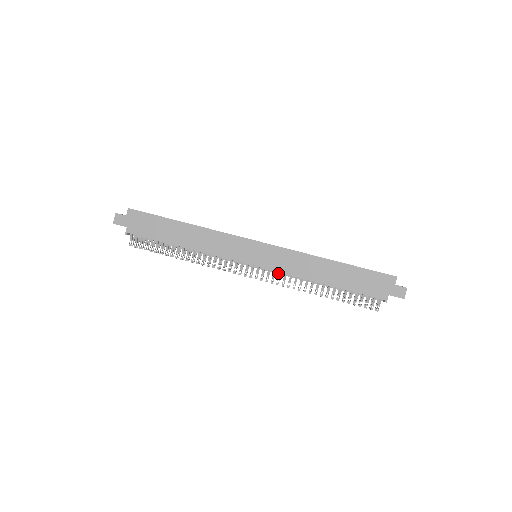
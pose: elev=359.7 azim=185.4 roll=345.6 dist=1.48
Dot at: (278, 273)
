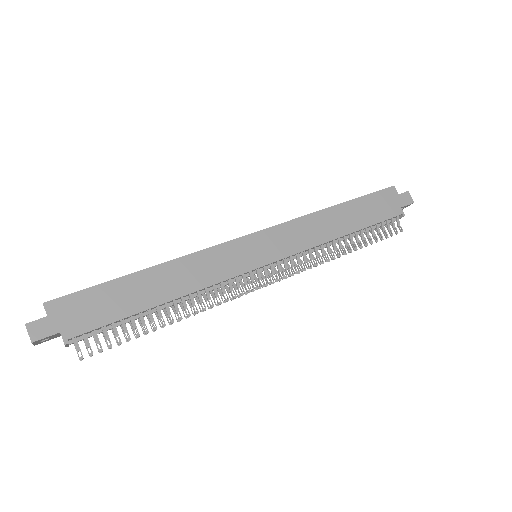
Dot at: (293, 258)
